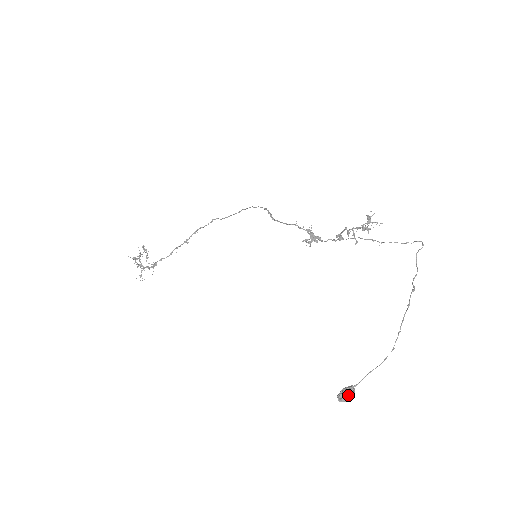
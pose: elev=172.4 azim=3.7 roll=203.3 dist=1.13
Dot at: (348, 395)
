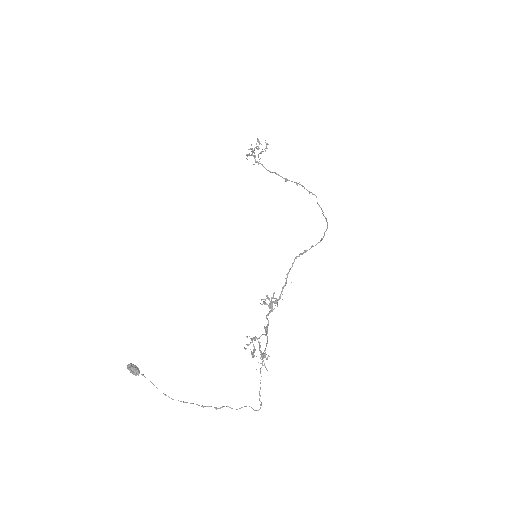
Dot at: (131, 371)
